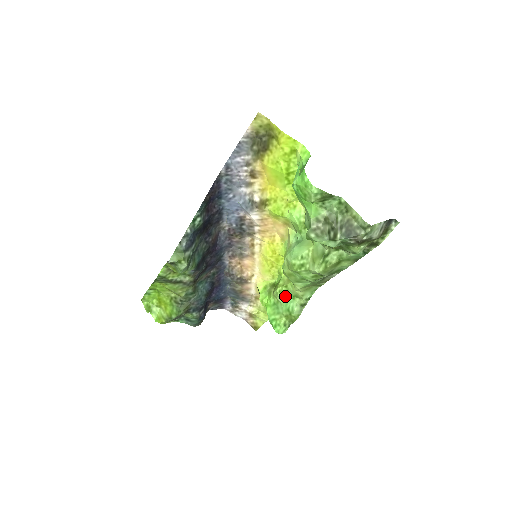
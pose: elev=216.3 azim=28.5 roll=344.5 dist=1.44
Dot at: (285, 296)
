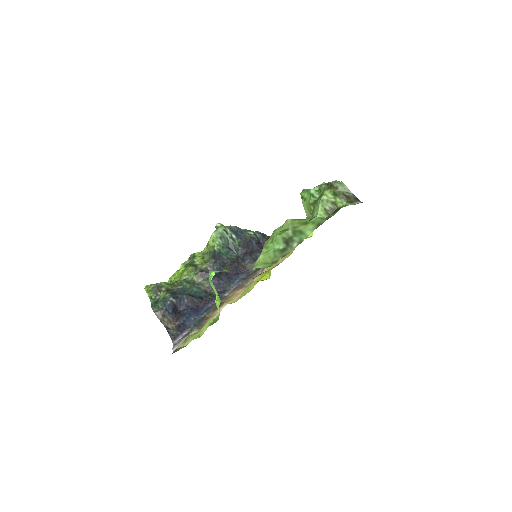
Dot at: occluded
